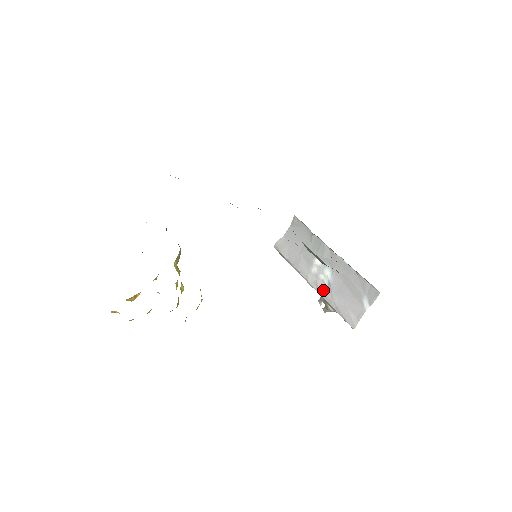
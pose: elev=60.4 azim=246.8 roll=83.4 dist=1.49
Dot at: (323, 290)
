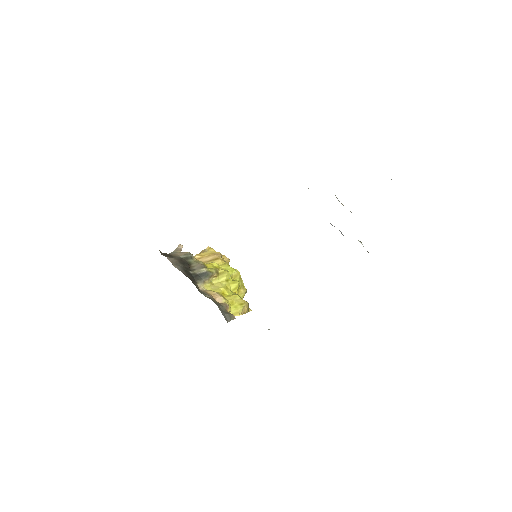
Dot at: occluded
